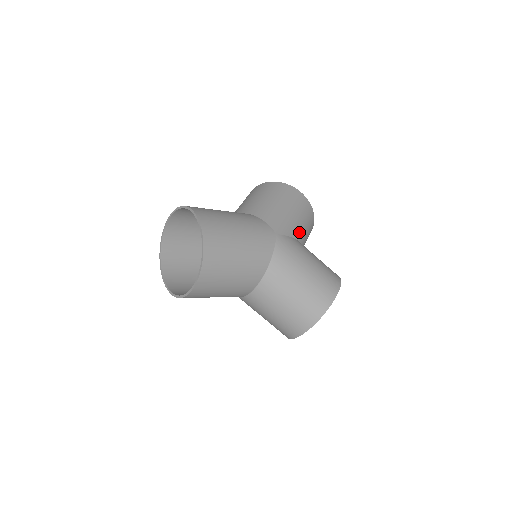
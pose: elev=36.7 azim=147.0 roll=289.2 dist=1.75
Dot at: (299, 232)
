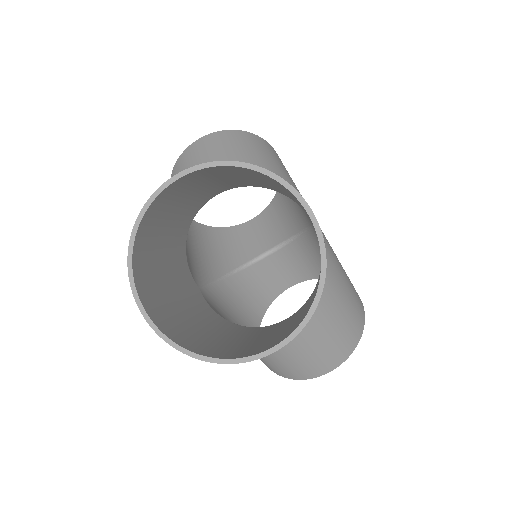
Dot at: occluded
